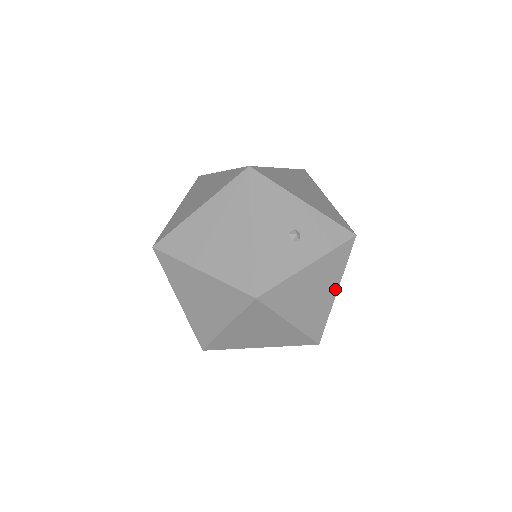
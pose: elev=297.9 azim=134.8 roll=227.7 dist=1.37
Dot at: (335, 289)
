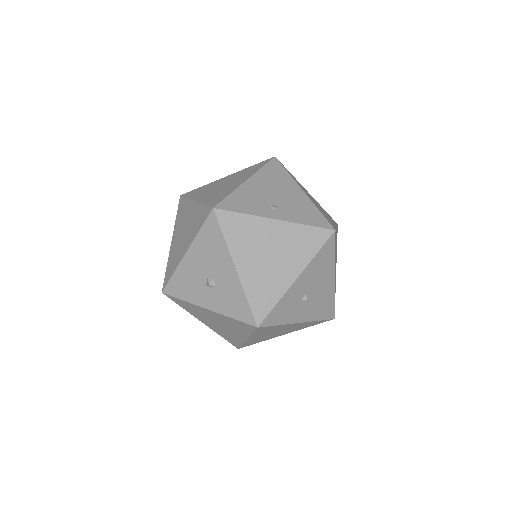
Dot at: (244, 337)
